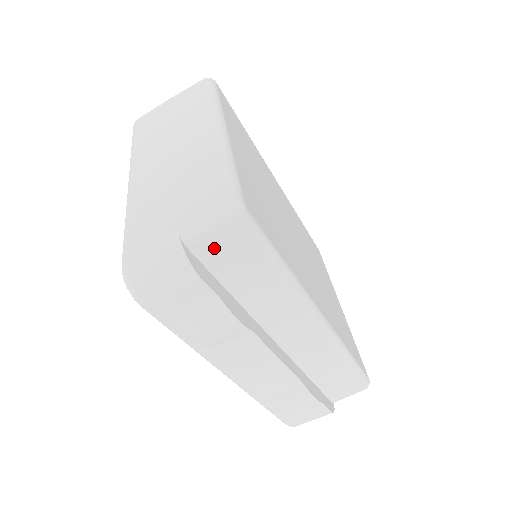
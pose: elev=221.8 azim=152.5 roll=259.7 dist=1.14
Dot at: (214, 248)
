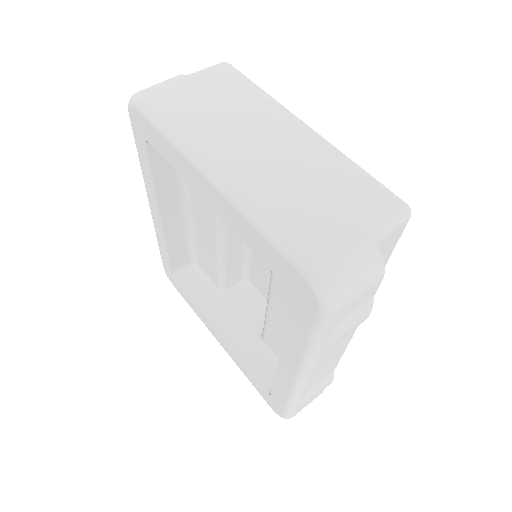
Dot at: (381, 247)
